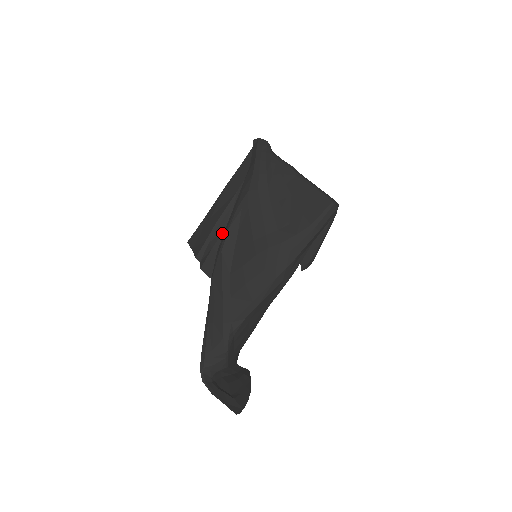
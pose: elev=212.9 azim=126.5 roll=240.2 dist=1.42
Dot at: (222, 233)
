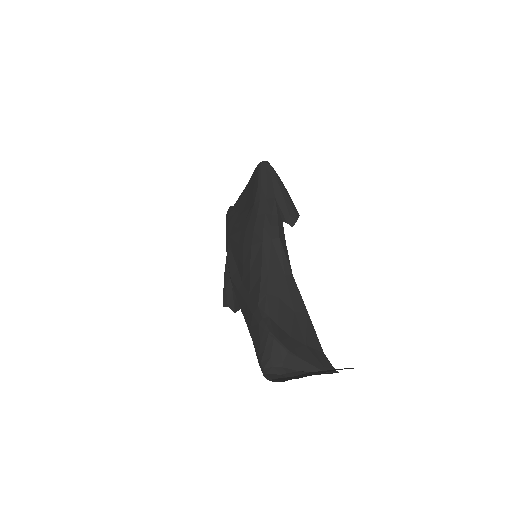
Dot at: occluded
